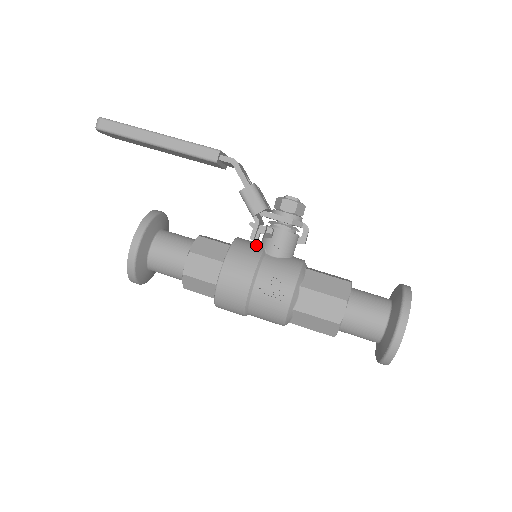
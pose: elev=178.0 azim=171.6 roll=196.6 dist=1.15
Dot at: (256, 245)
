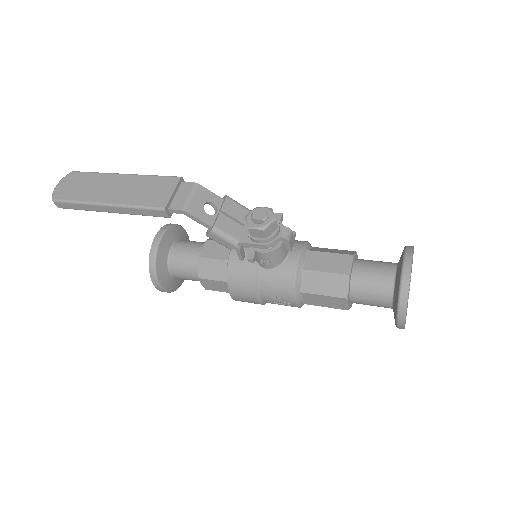
Dot at: occluded
